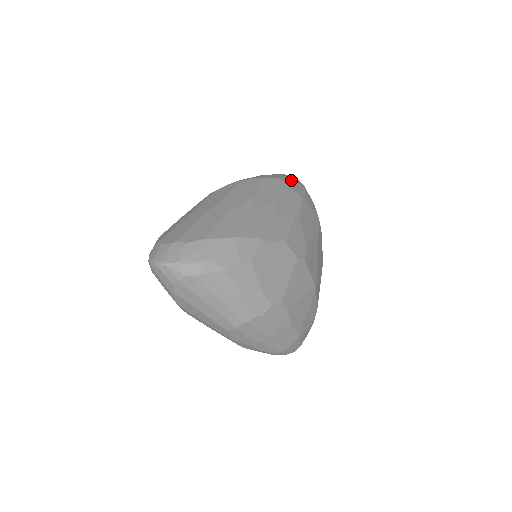
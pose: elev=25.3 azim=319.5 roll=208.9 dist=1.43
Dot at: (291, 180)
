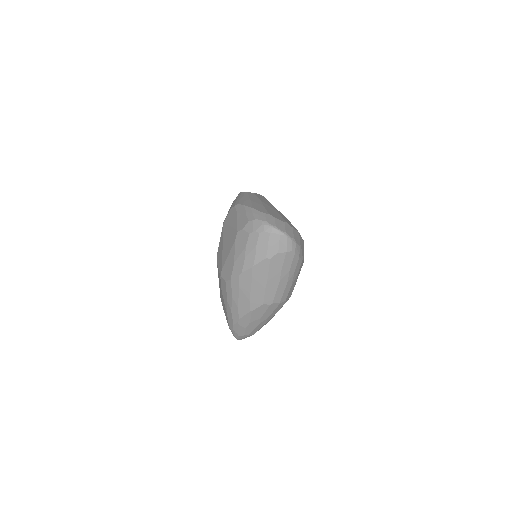
Dot at: occluded
